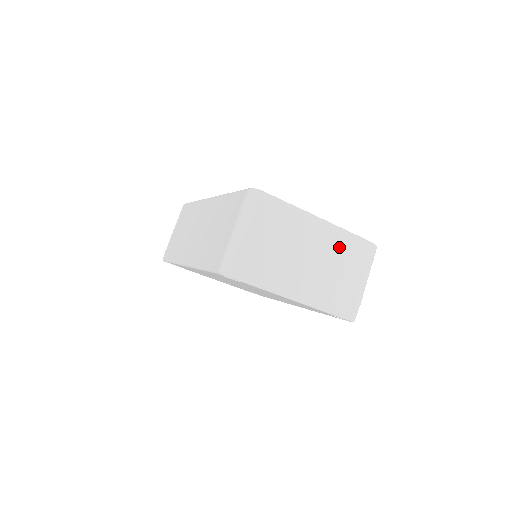
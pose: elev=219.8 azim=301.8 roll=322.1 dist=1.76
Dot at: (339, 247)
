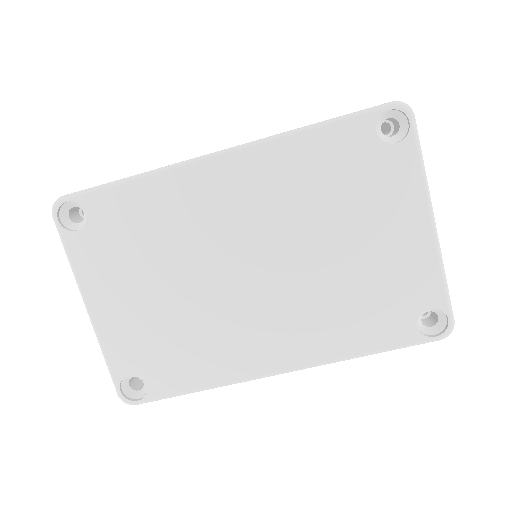
Dot at: occluded
